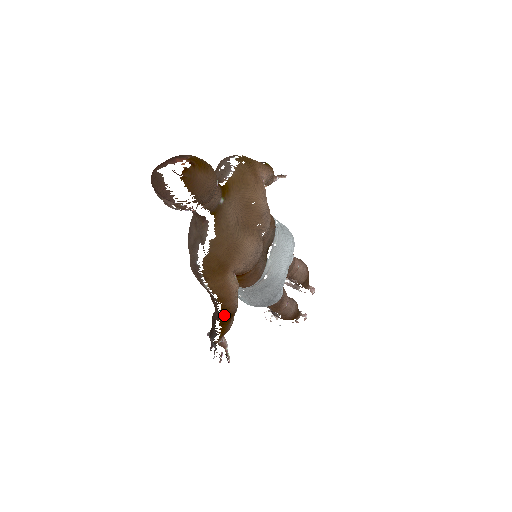
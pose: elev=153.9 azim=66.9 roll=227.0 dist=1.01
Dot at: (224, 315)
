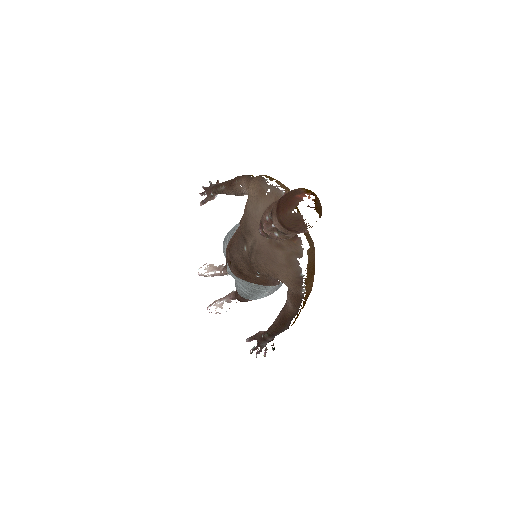
Dot at: (303, 307)
